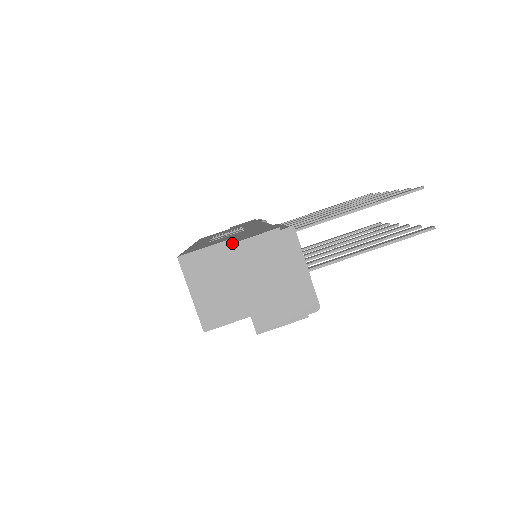
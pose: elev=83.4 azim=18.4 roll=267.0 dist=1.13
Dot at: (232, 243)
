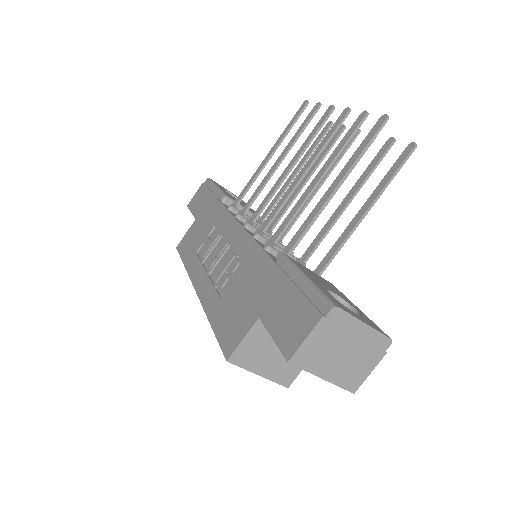
Dot at: (291, 357)
